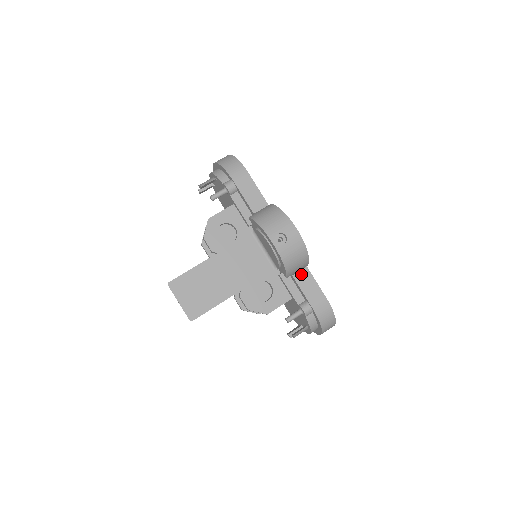
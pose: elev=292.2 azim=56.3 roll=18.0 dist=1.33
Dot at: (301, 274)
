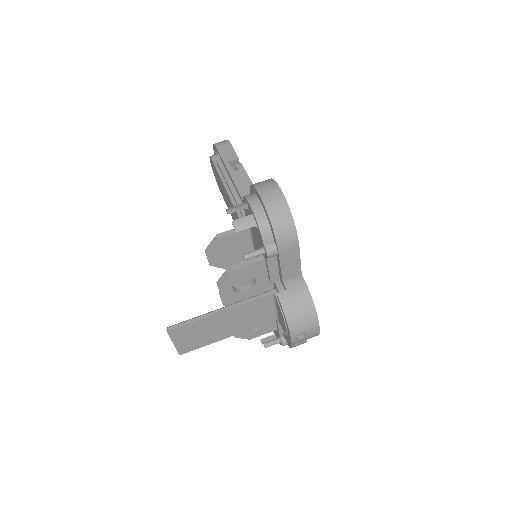
Dot at: occluded
